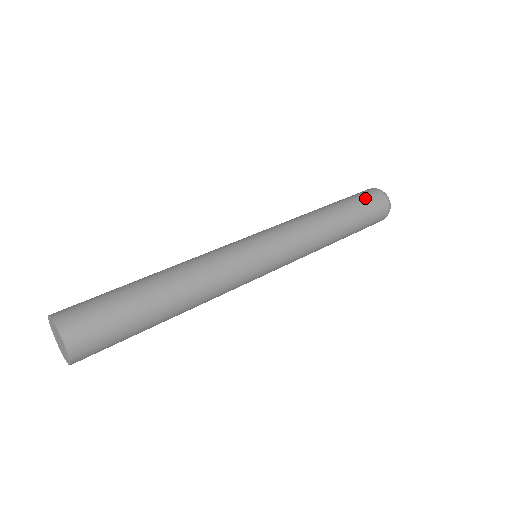
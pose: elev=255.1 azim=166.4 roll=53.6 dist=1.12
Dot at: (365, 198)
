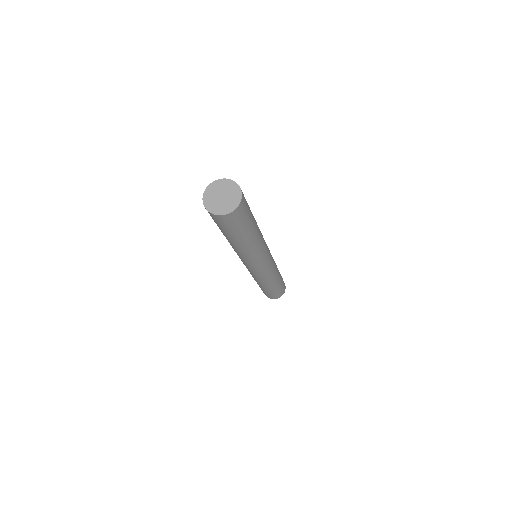
Dot at: occluded
